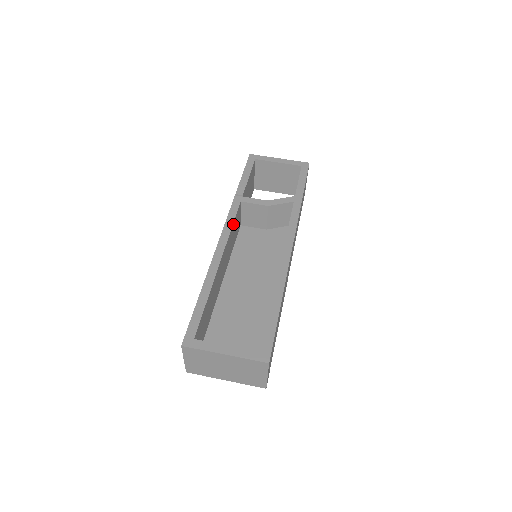
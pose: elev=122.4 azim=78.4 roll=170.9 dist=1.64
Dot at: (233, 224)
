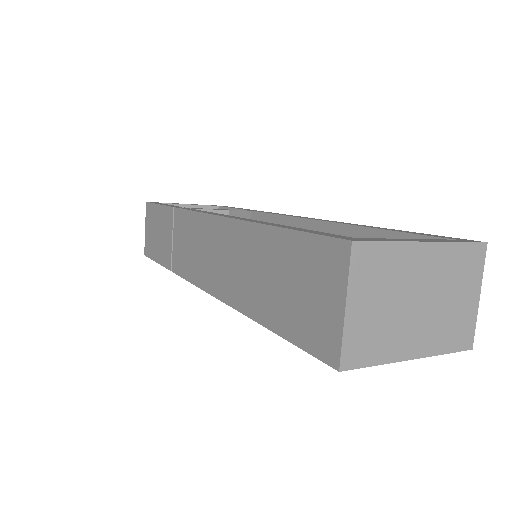
Dot at: occluded
